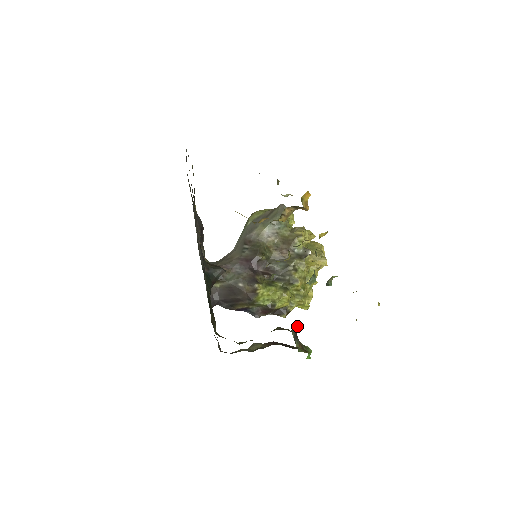
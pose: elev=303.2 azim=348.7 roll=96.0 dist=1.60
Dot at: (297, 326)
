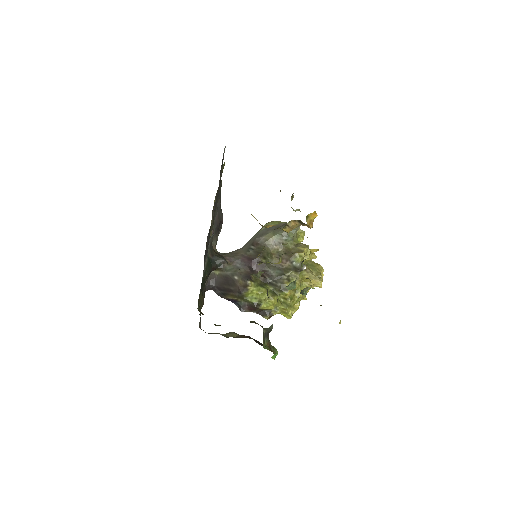
Dot at: (271, 327)
